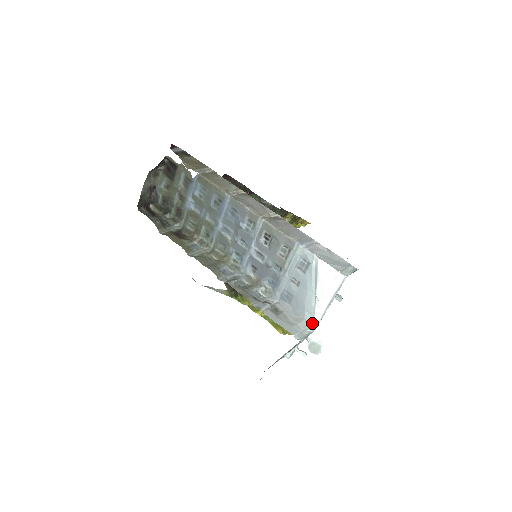
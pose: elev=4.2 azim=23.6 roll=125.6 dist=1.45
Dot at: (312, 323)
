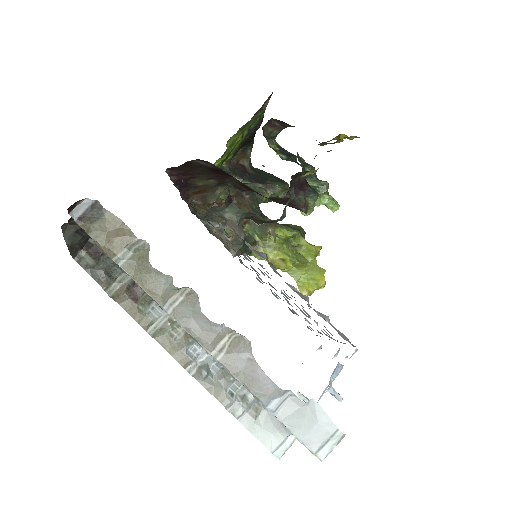
Dot at: occluded
